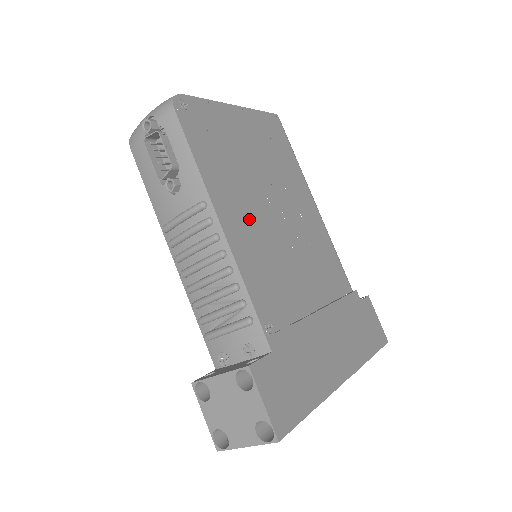
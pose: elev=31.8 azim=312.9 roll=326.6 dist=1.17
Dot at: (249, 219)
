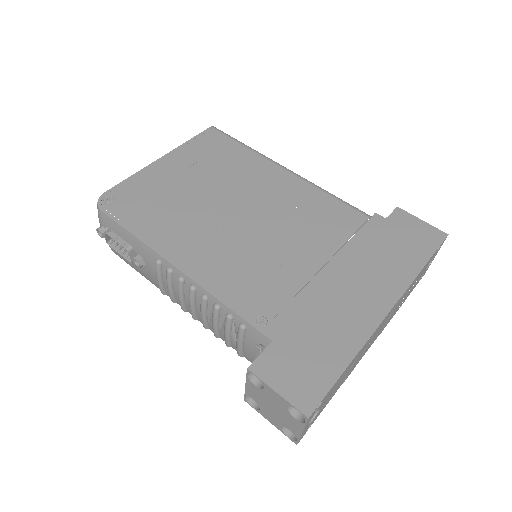
Dot at: (207, 241)
